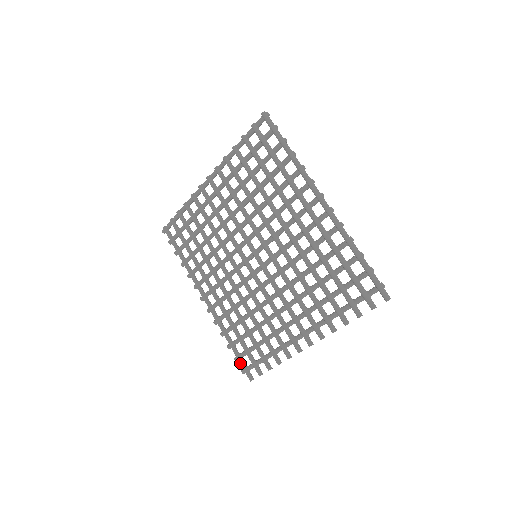
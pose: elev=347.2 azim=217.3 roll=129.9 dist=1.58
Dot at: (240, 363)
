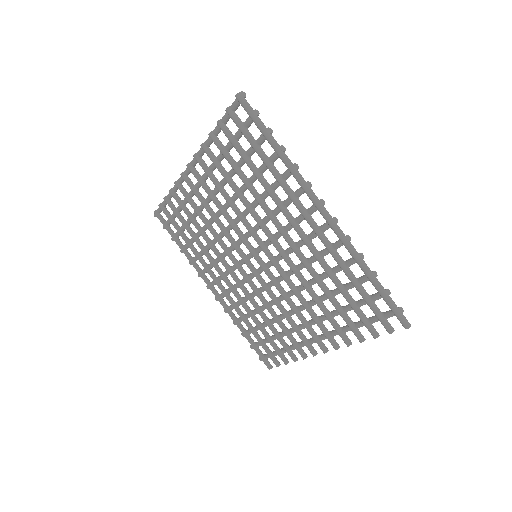
Dot at: (256, 352)
